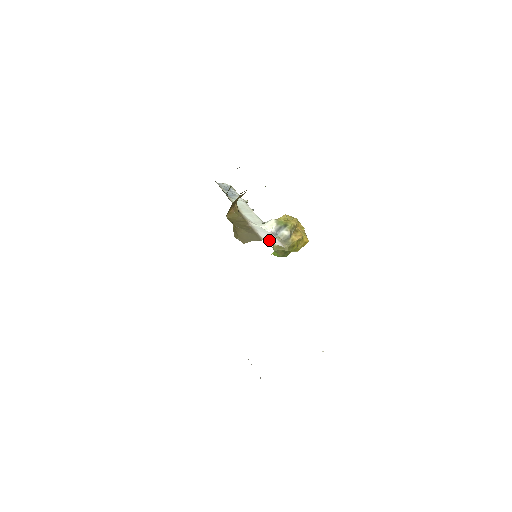
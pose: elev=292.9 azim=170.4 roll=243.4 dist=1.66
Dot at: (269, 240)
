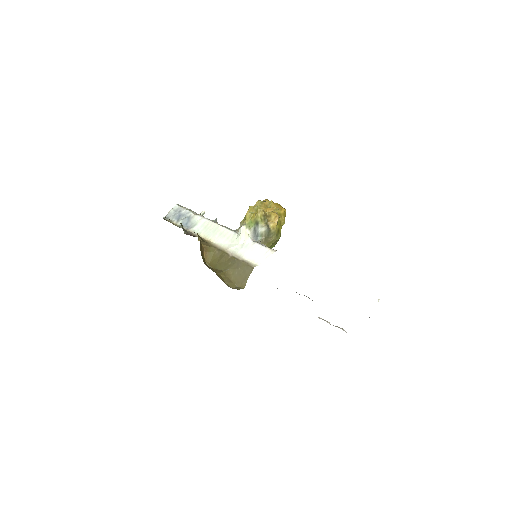
Dot at: (258, 258)
